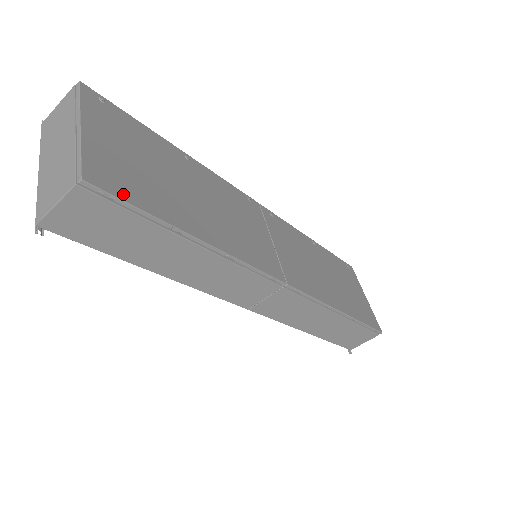
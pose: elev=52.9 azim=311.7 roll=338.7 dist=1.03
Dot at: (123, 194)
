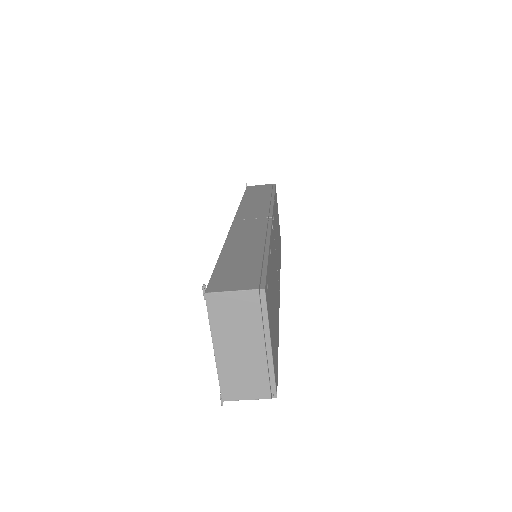
Dot at: (277, 372)
